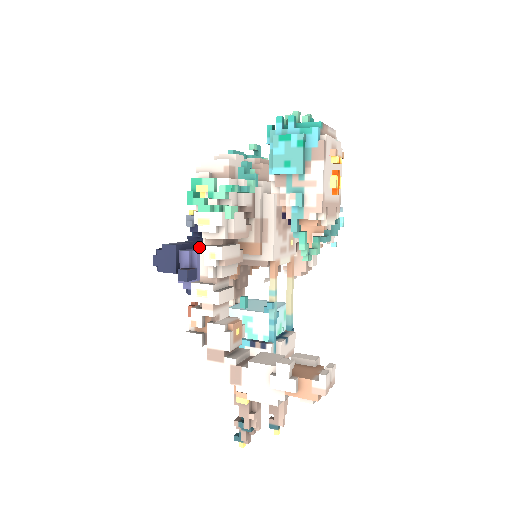
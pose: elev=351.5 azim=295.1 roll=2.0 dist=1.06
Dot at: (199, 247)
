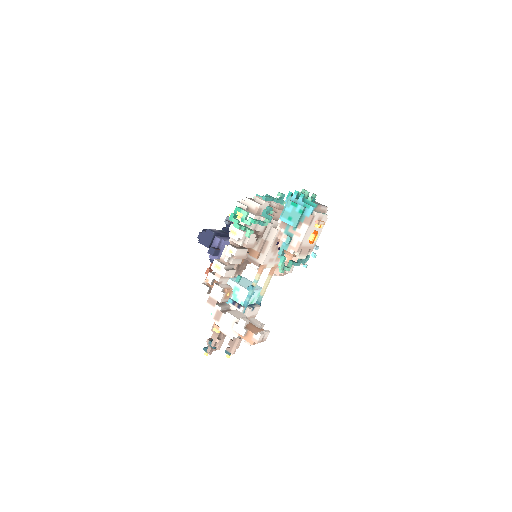
Dot at: (227, 237)
